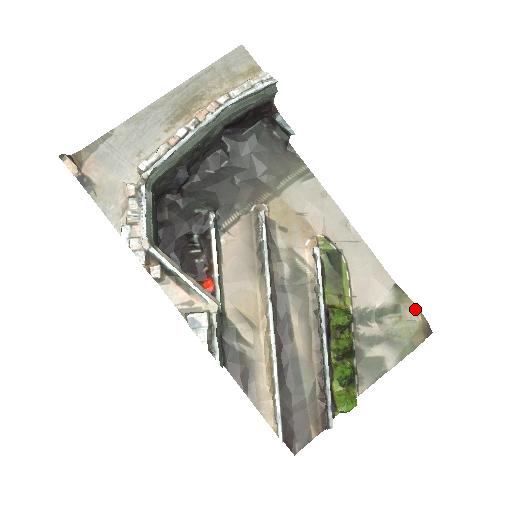
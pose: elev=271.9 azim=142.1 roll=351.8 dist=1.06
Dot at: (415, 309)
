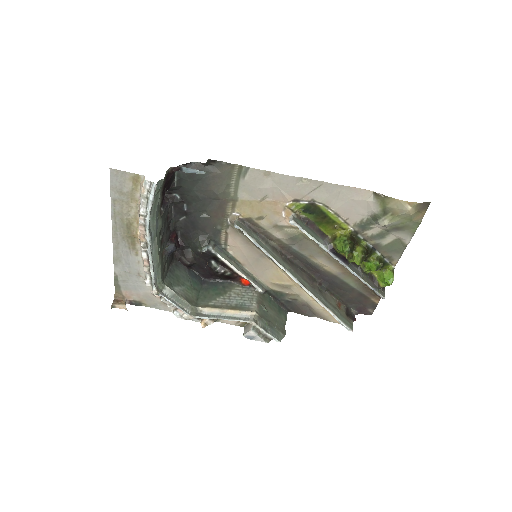
Dot at: (401, 204)
